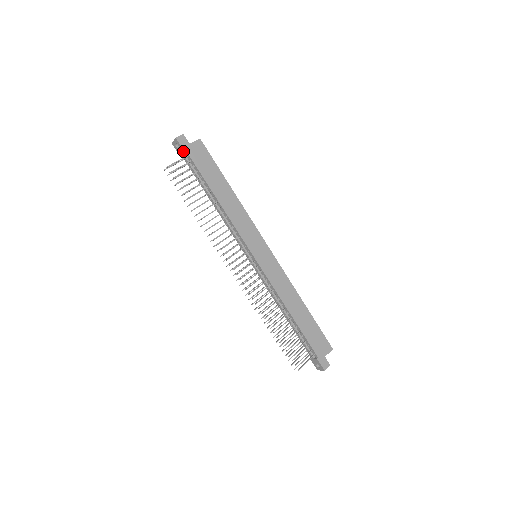
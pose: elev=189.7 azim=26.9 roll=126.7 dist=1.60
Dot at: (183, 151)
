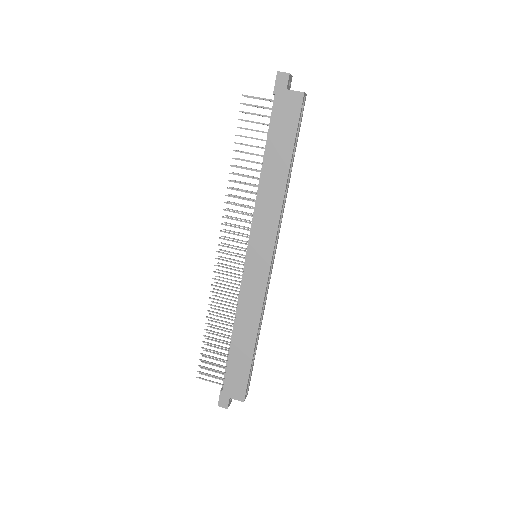
Dot at: (274, 92)
